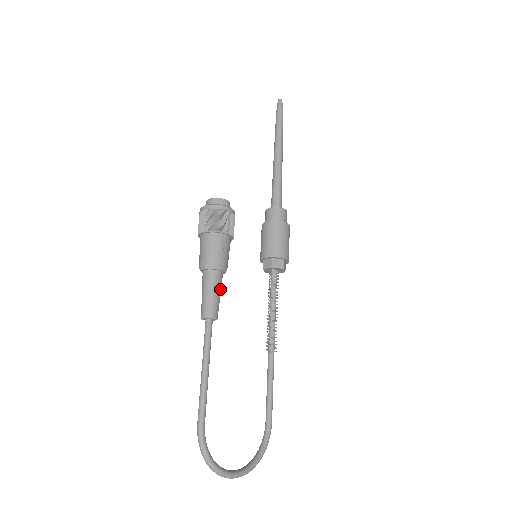
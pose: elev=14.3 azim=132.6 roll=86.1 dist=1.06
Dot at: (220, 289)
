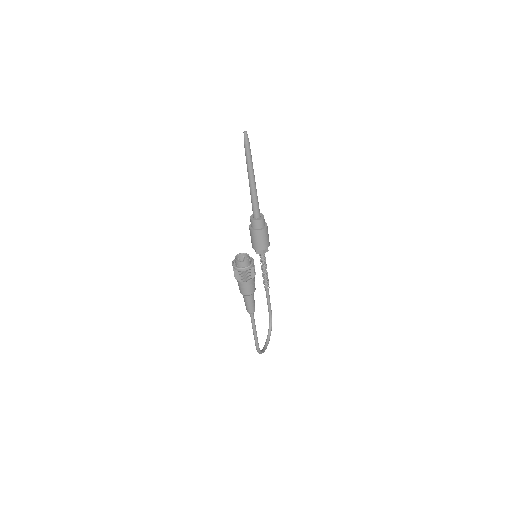
Dot at: occluded
